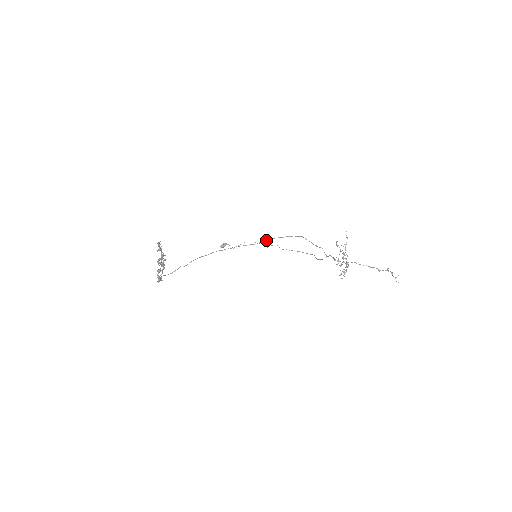
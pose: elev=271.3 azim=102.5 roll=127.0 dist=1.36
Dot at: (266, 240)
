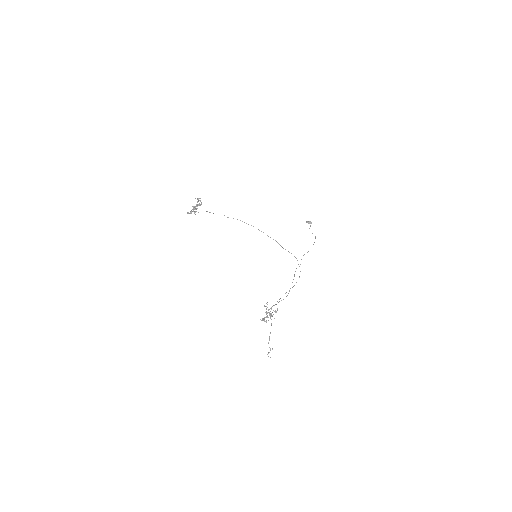
Dot at: (291, 253)
